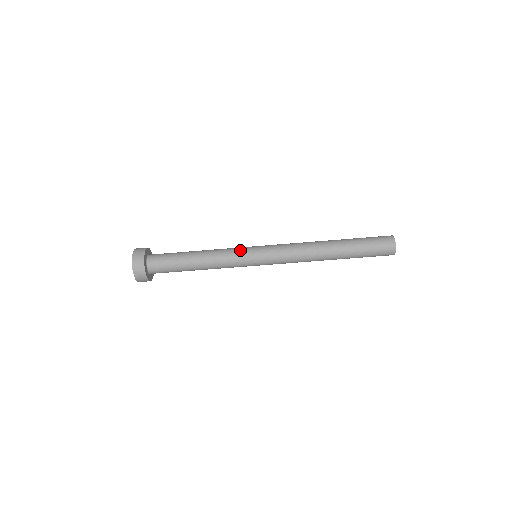
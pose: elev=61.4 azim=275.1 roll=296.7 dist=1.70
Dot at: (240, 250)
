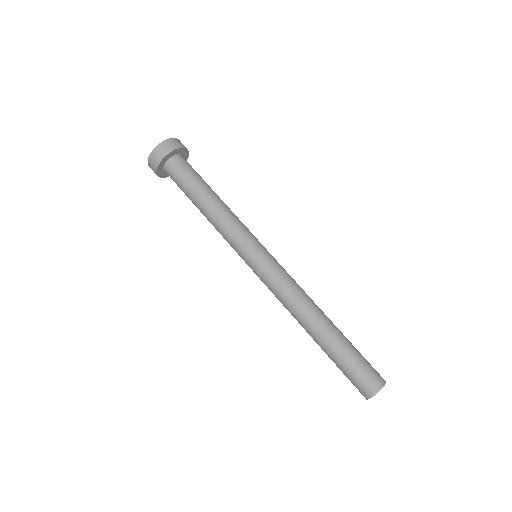
Dot at: (250, 234)
